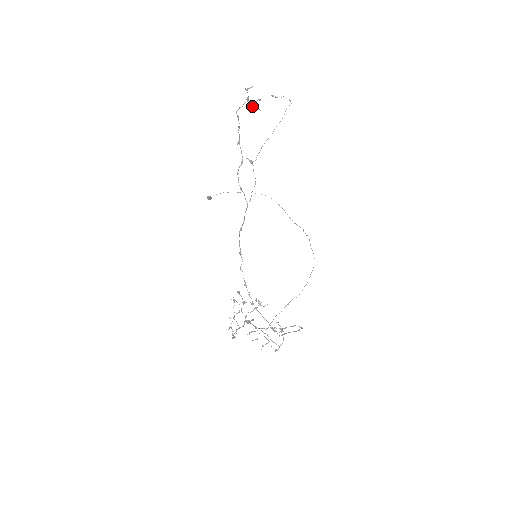
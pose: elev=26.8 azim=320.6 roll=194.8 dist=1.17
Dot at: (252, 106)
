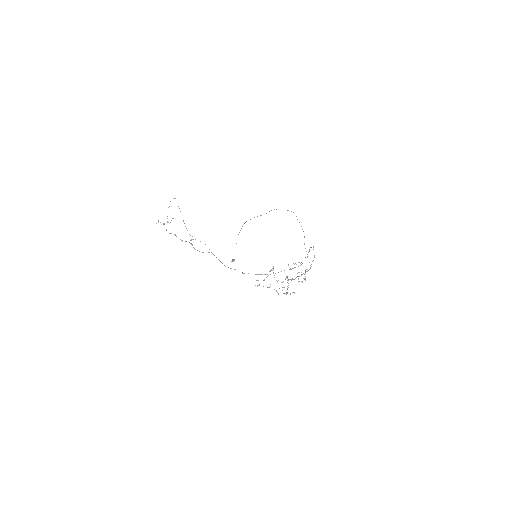
Dot at: occluded
